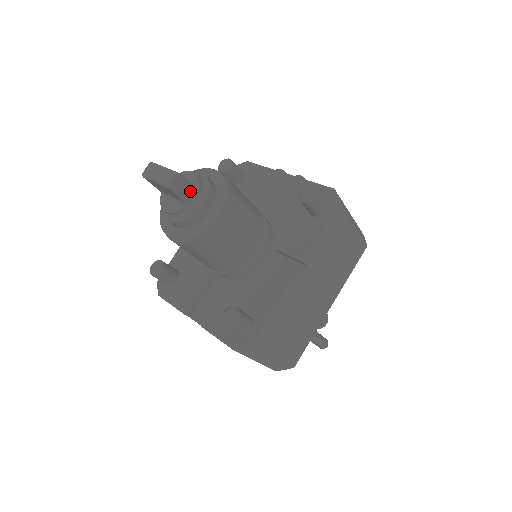
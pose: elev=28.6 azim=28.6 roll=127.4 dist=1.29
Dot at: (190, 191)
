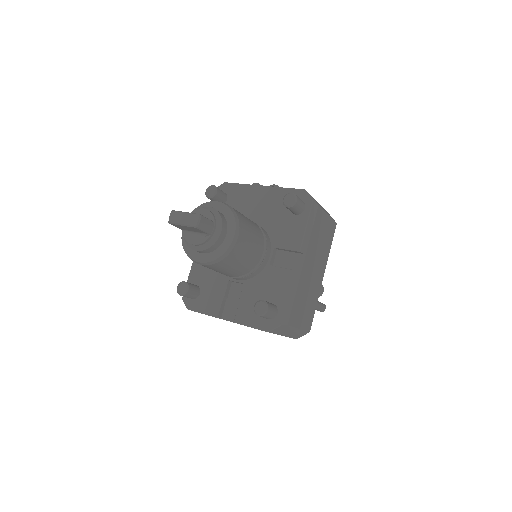
Dot at: (210, 225)
